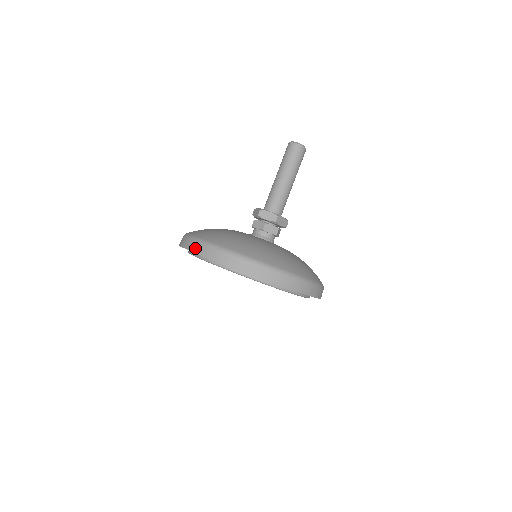
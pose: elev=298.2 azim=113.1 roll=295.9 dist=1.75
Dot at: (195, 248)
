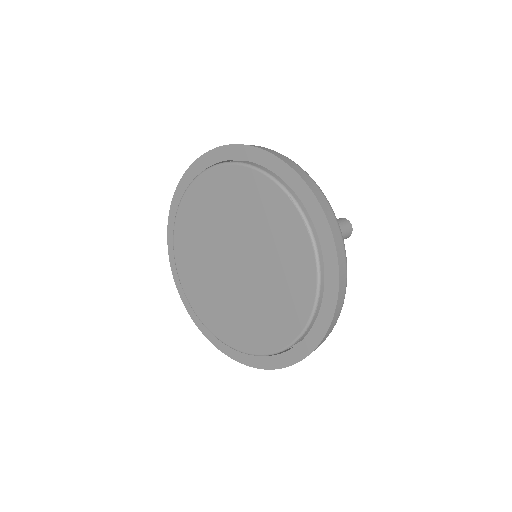
Dot at: occluded
